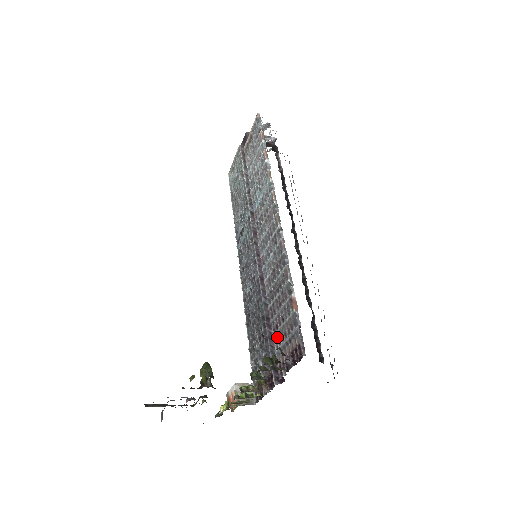
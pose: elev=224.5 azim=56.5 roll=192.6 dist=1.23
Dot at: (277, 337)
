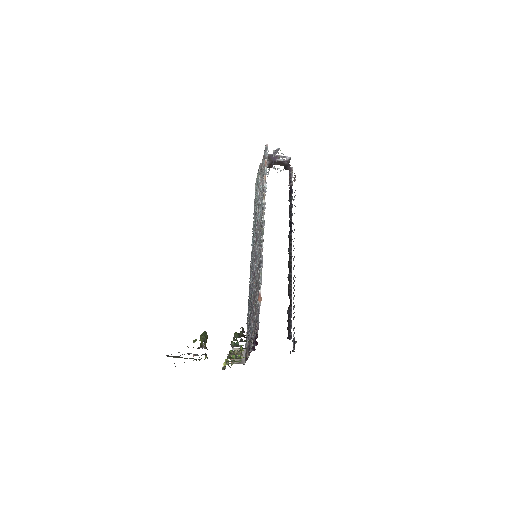
Dot at: (253, 319)
